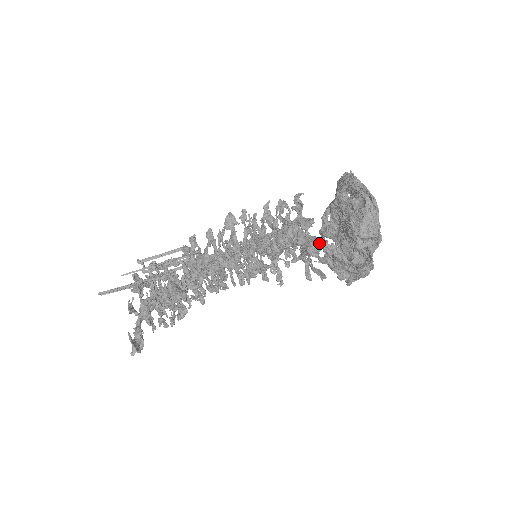
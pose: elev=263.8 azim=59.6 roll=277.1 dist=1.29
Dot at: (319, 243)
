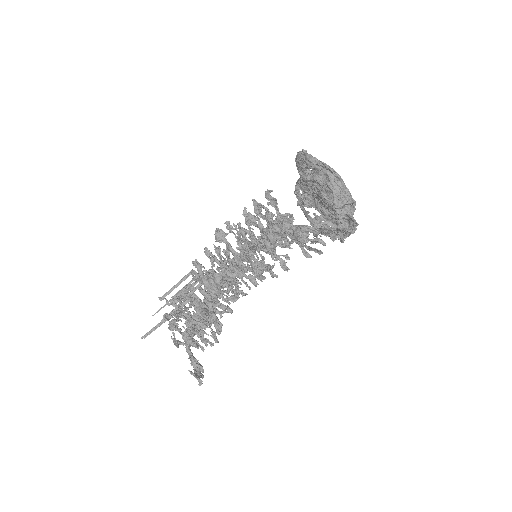
Dot at: (305, 231)
